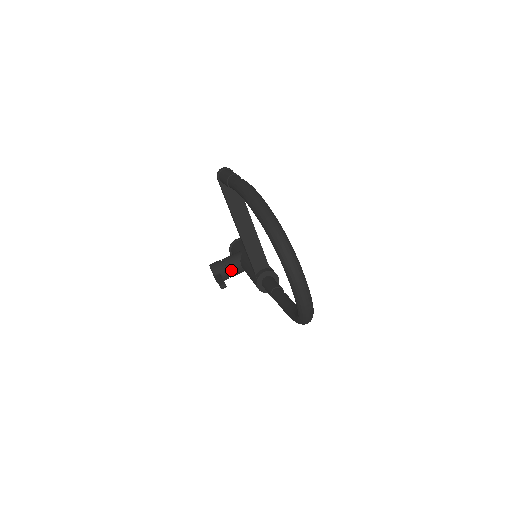
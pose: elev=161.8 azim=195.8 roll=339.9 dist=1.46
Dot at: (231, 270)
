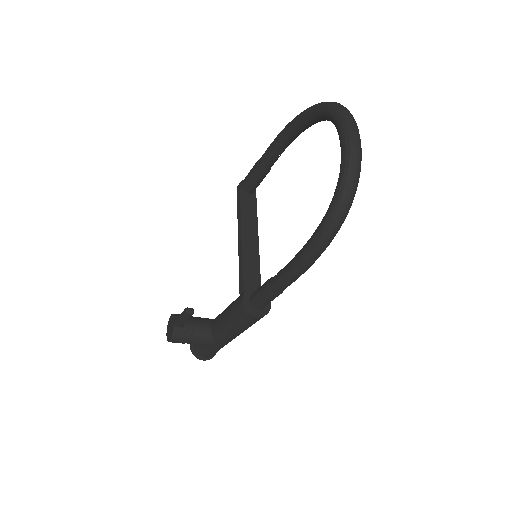
Dot at: (197, 325)
